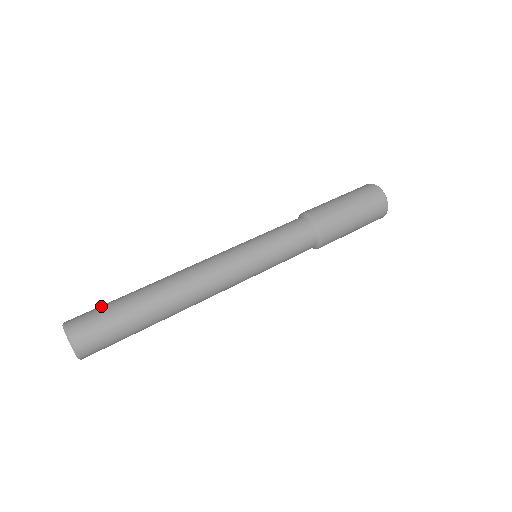
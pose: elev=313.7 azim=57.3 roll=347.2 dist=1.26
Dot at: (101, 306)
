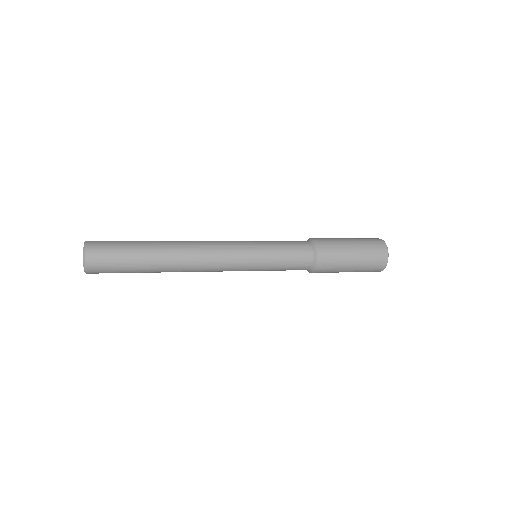
Dot at: occluded
